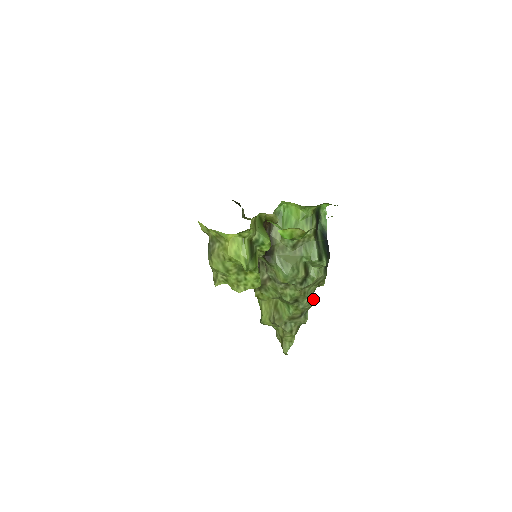
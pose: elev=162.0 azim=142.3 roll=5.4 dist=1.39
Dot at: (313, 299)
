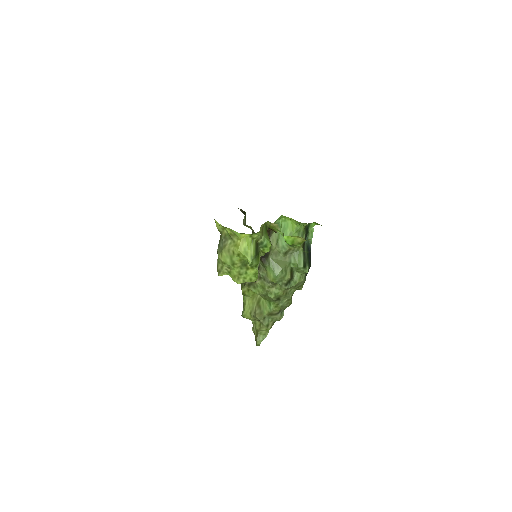
Dot at: (291, 300)
